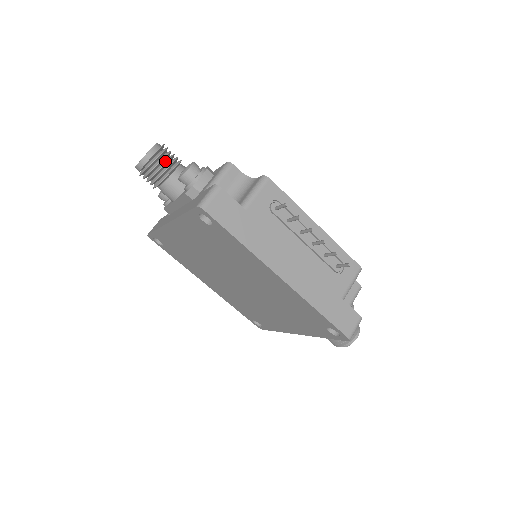
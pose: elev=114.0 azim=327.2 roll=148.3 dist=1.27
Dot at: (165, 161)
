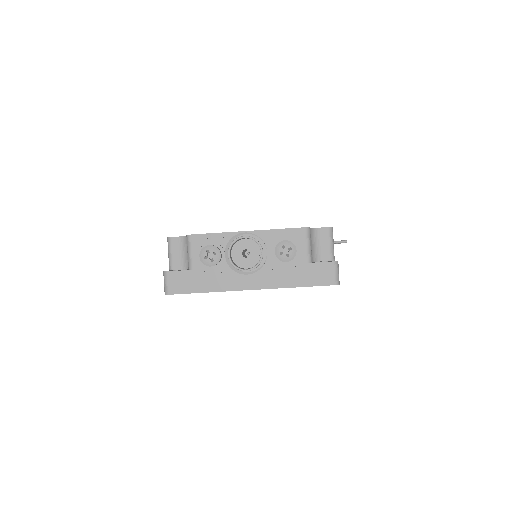
Dot at: occluded
